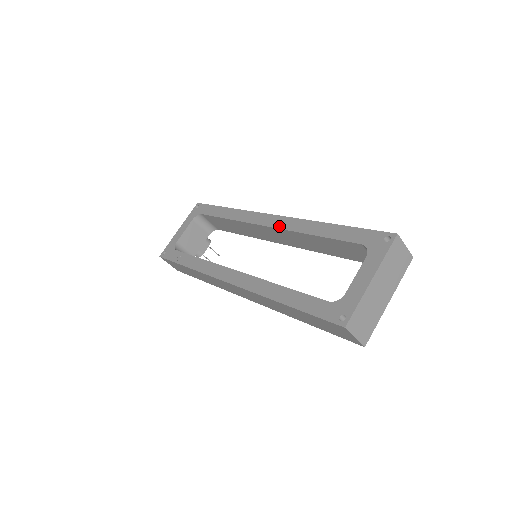
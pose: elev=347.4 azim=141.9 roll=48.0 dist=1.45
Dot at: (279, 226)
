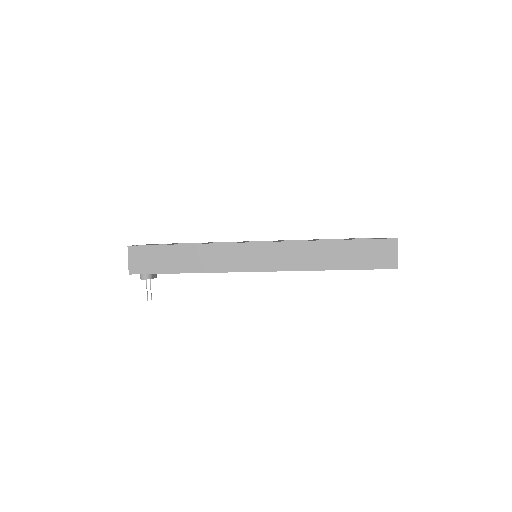
Dot at: (280, 240)
